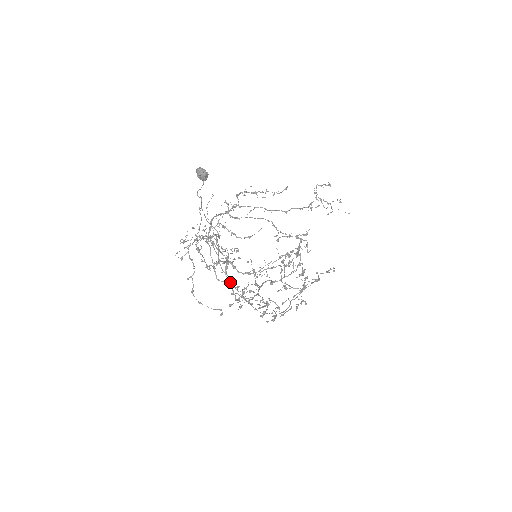
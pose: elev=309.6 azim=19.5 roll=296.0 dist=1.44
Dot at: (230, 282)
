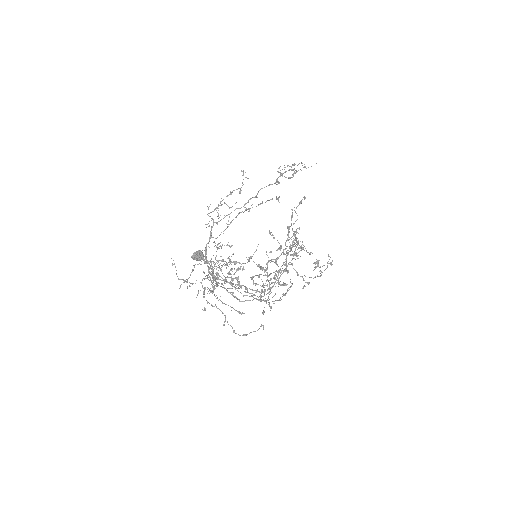
Dot at: (246, 289)
